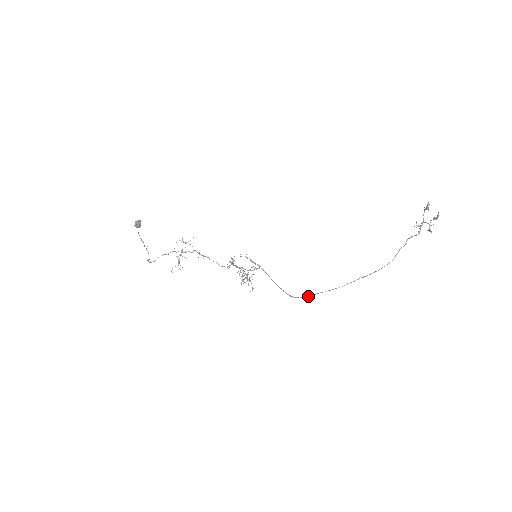
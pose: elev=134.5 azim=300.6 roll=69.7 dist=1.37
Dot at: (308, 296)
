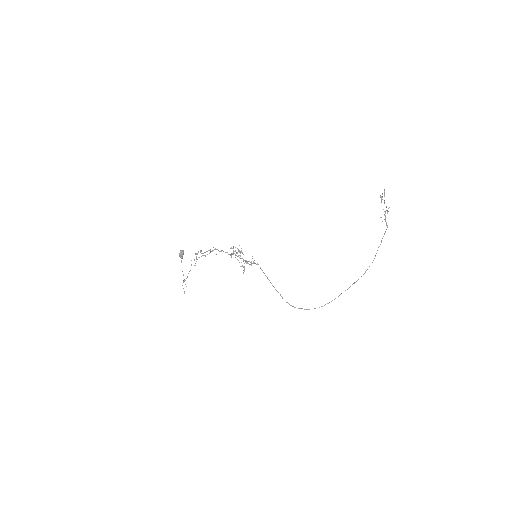
Dot at: (308, 309)
